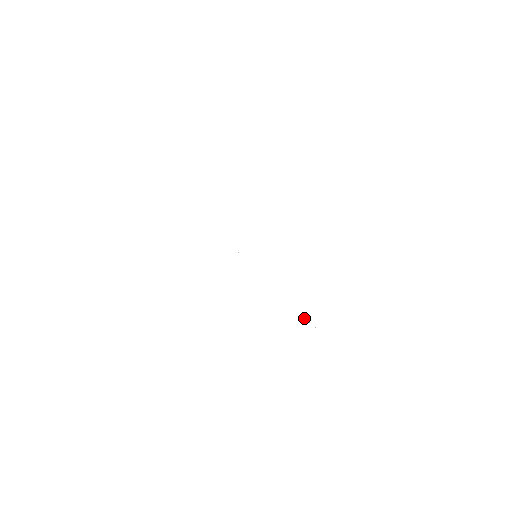
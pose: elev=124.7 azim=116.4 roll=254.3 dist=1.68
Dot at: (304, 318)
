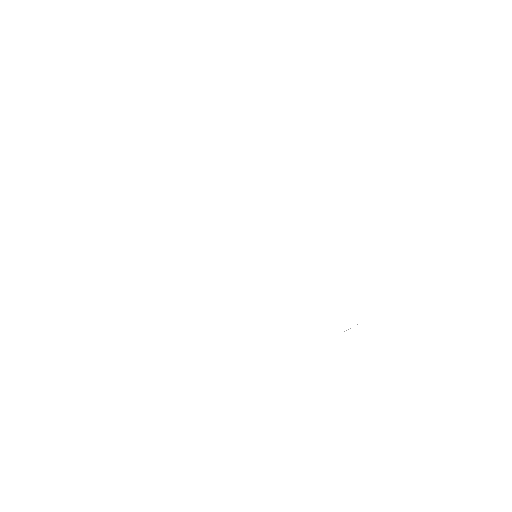
Dot at: occluded
